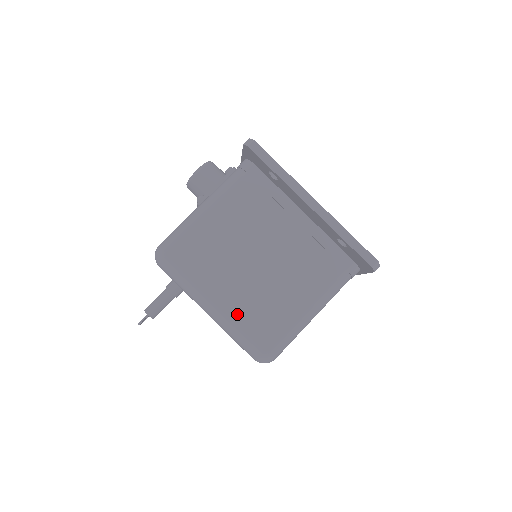
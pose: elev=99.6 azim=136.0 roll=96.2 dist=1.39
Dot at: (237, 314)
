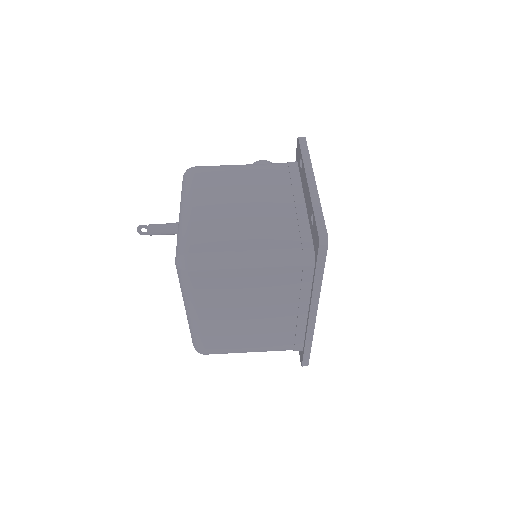
Dot at: (196, 220)
